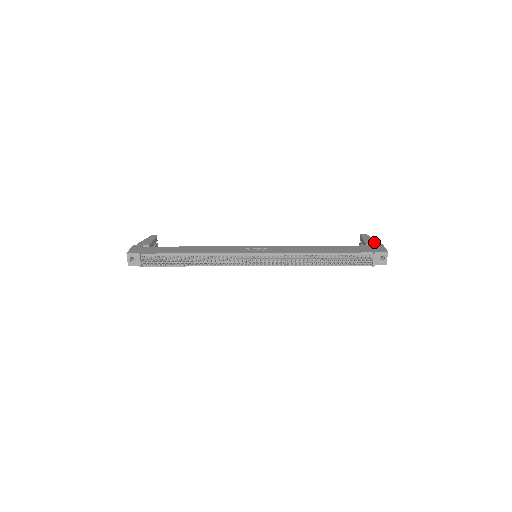
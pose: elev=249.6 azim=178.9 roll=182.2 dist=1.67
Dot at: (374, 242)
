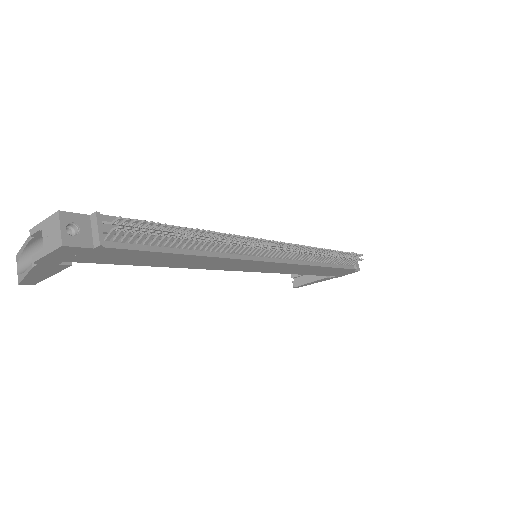
Dot at: occluded
